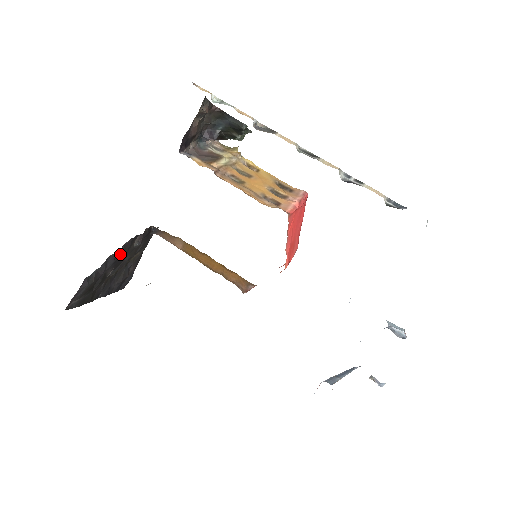
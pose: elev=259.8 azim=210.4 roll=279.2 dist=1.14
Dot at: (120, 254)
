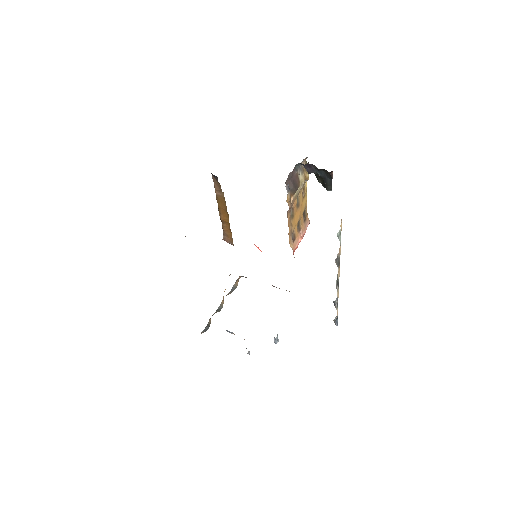
Dot at: occluded
